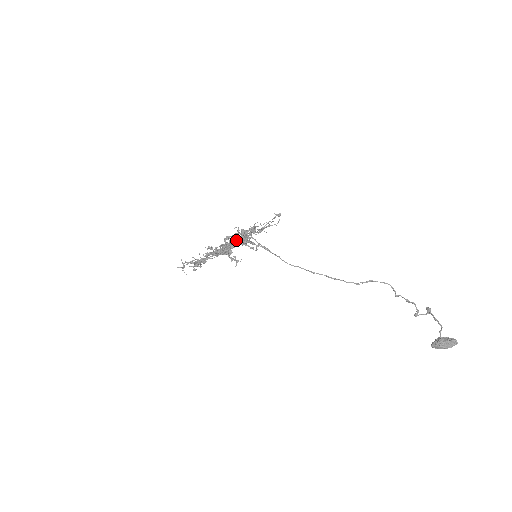
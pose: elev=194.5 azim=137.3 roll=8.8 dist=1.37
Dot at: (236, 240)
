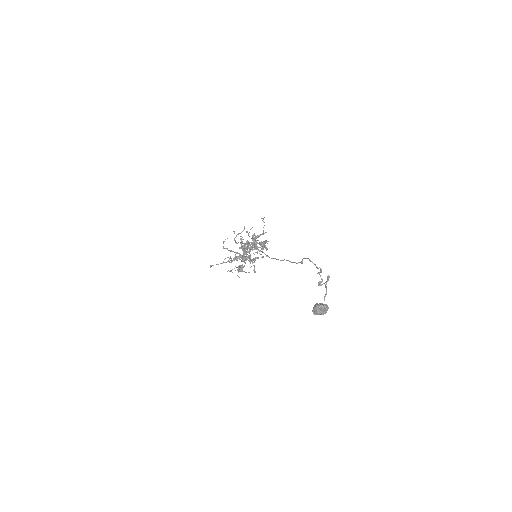
Dot at: (240, 248)
